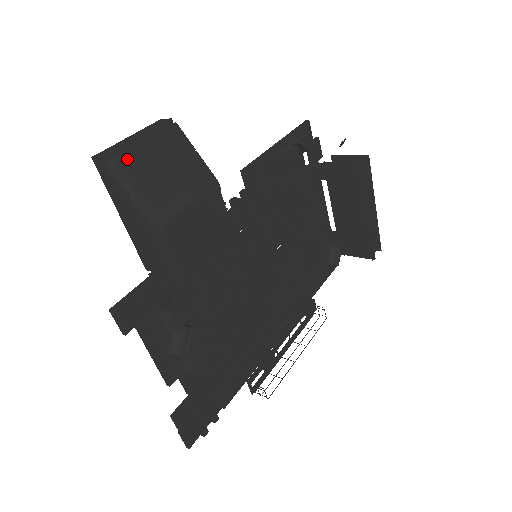
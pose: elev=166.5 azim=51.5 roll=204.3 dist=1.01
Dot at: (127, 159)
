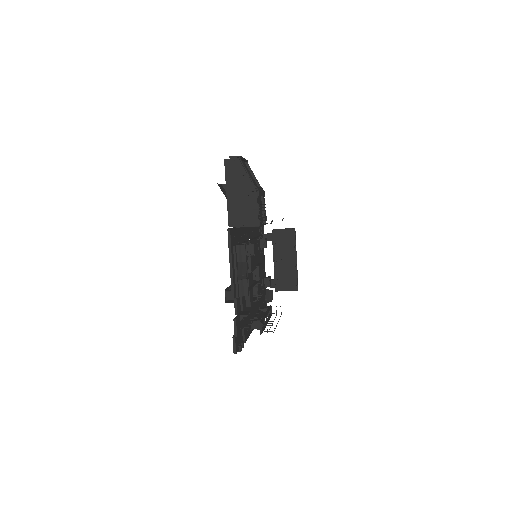
Dot at: occluded
